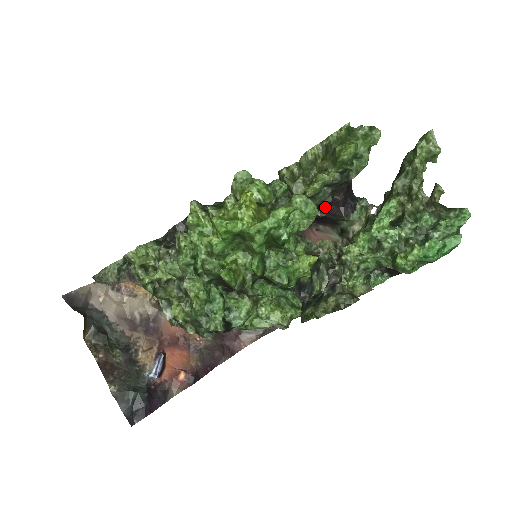
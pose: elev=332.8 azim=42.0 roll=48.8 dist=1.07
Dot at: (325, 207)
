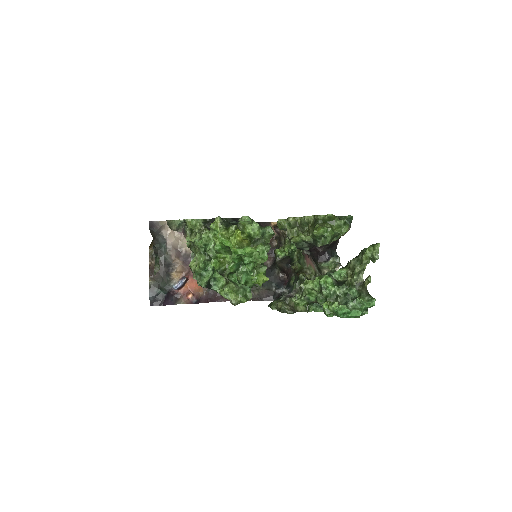
Dot at: (310, 250)
